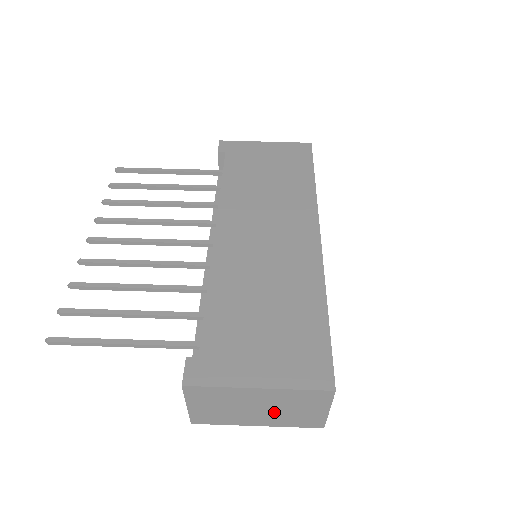
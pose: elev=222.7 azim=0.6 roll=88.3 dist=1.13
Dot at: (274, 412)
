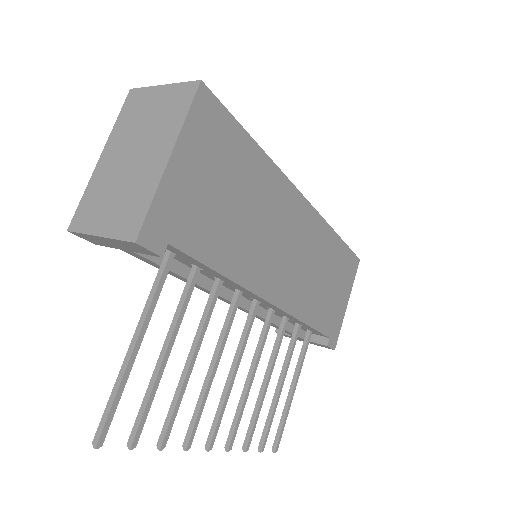
Dot at: occluded
